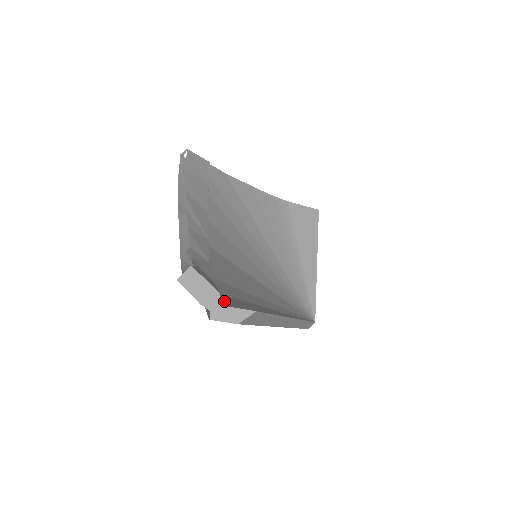
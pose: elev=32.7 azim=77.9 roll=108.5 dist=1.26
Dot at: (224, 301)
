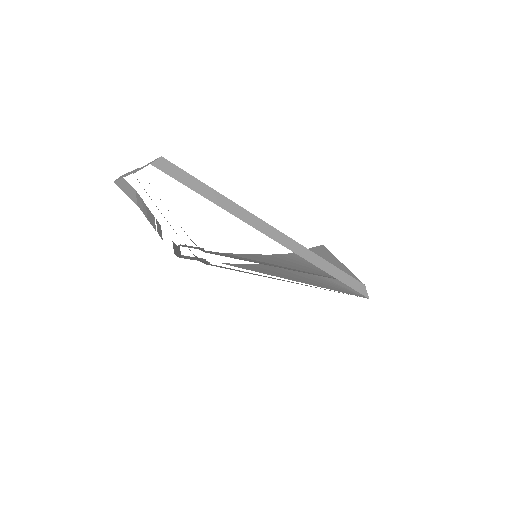
Dot at: occluded
